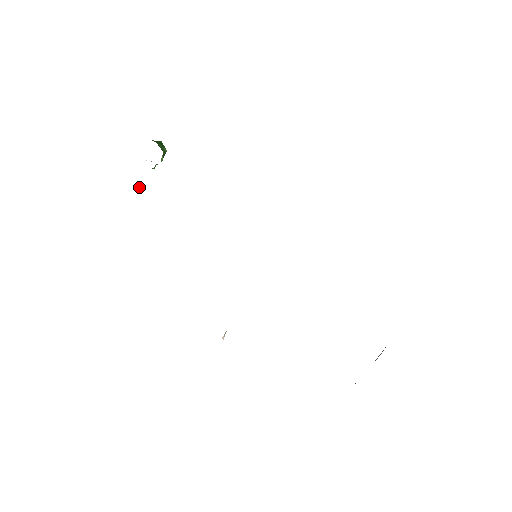
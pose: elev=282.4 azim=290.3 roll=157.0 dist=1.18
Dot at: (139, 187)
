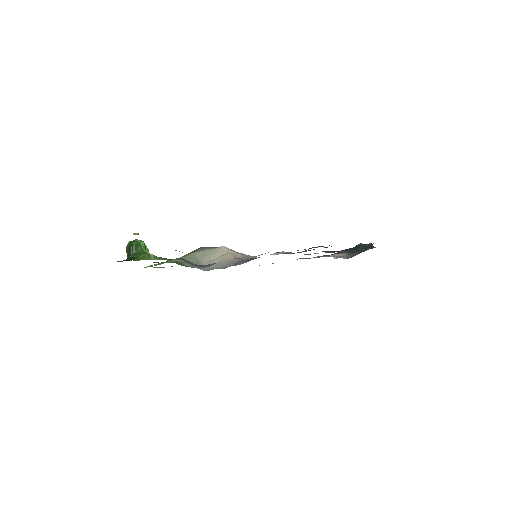
Dot at: (136, 234)
